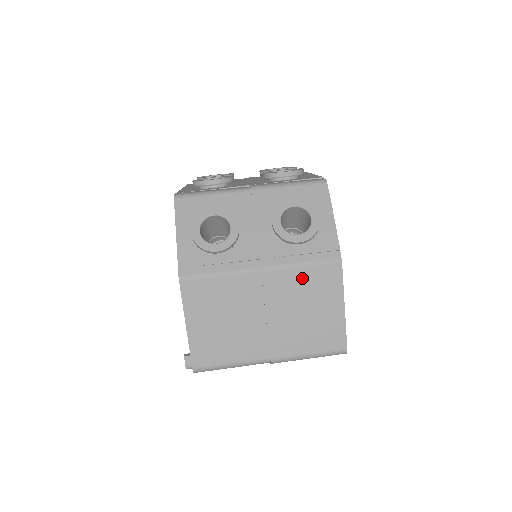
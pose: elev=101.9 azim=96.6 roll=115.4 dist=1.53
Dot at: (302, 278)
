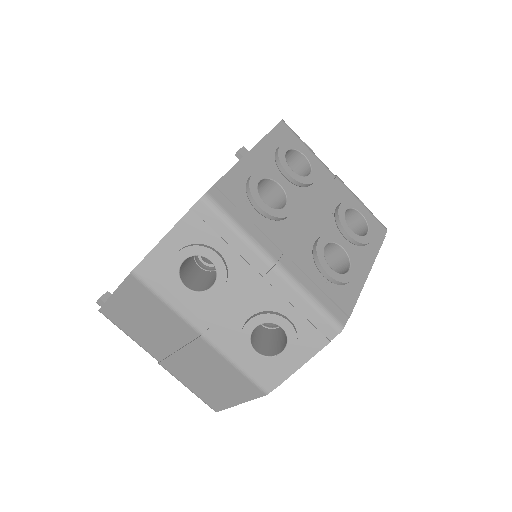
Dot at: (227, 369)
